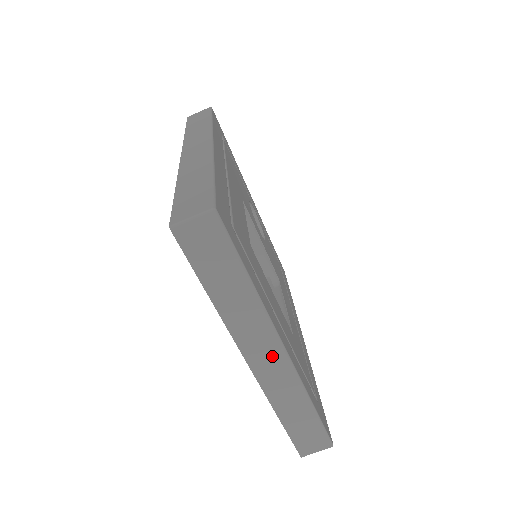
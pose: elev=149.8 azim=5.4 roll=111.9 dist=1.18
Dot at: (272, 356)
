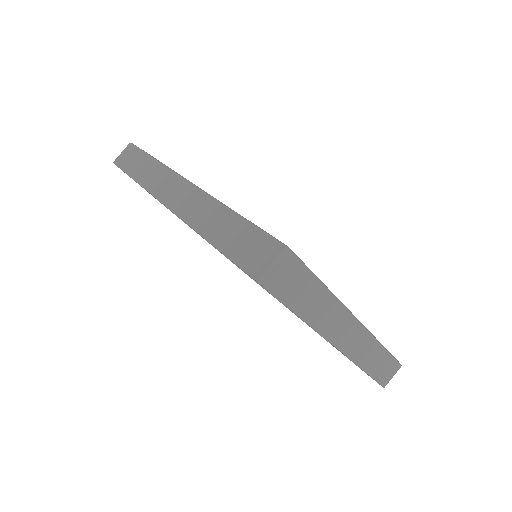
Dot at: (351, 330)
